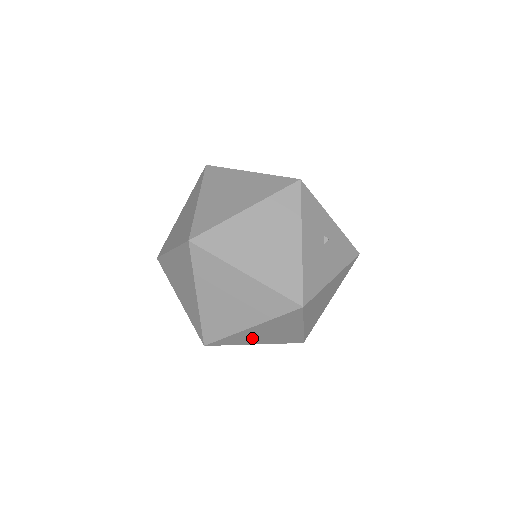
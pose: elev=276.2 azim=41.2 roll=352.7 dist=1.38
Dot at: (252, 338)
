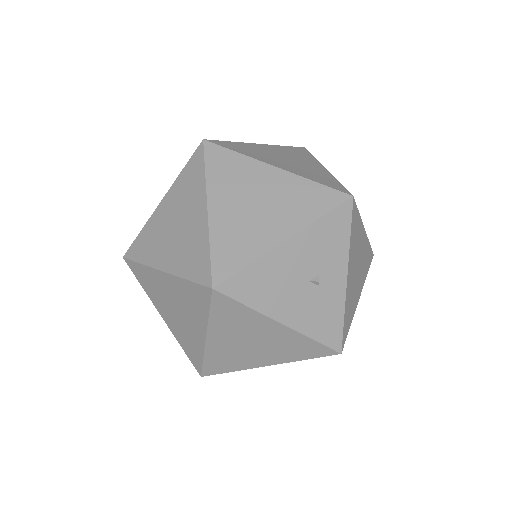
Dot at: (161, 298)
